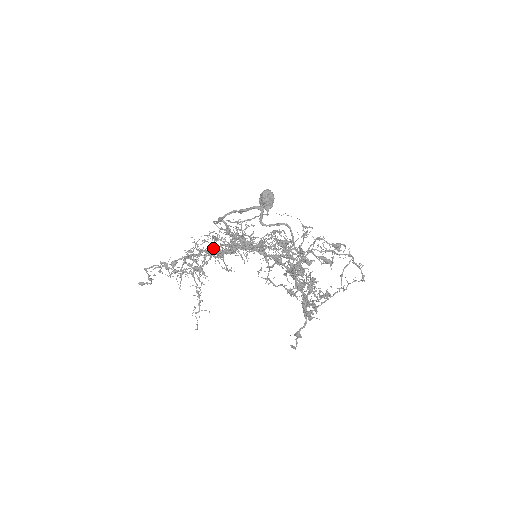
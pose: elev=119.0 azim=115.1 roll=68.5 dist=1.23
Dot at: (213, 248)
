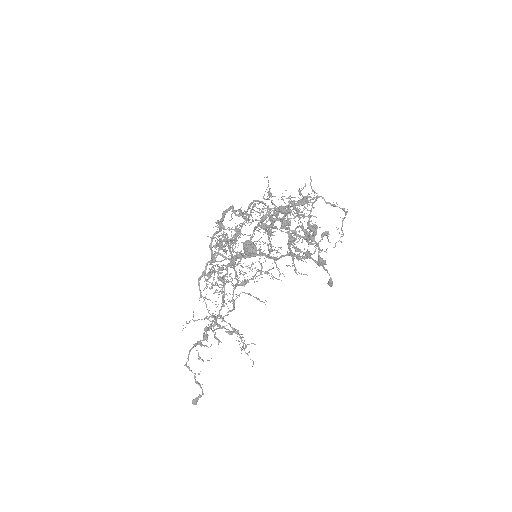
Dot at: (218, 269)
